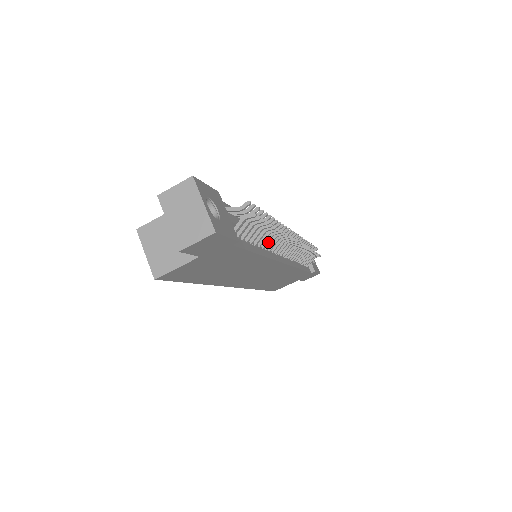
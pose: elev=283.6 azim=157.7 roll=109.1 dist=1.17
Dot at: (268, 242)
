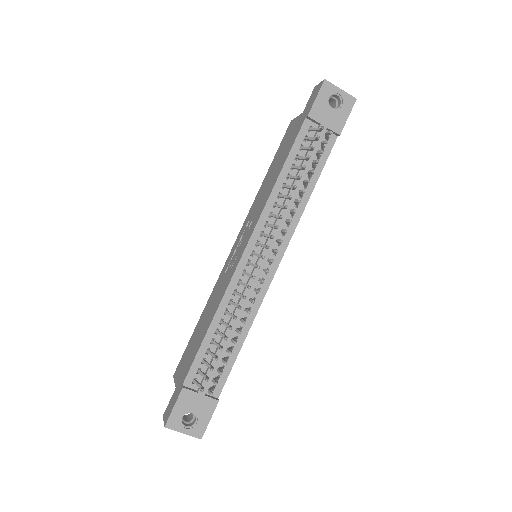
Dot at: (245, 311)
